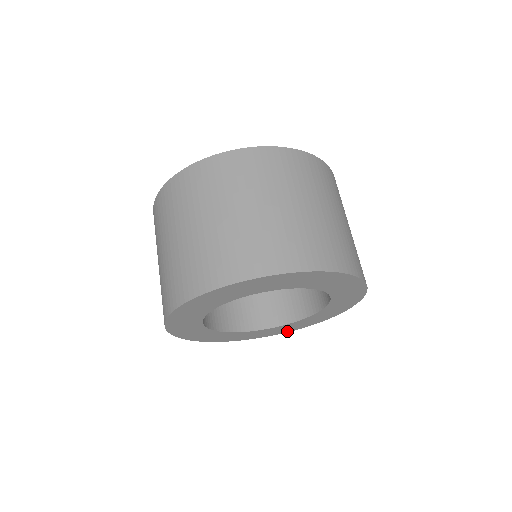
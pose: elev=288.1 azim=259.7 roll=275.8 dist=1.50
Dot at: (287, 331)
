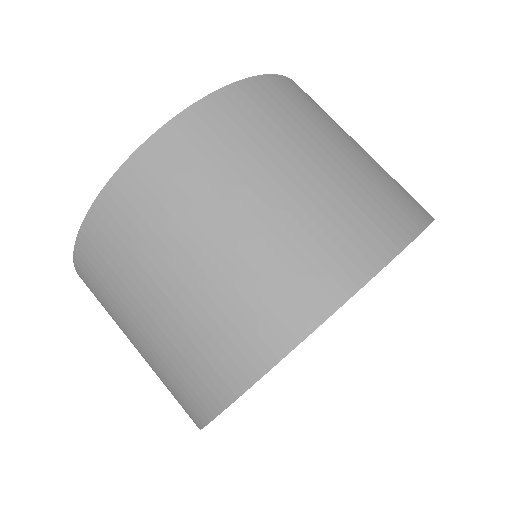
Dot at: occluded
